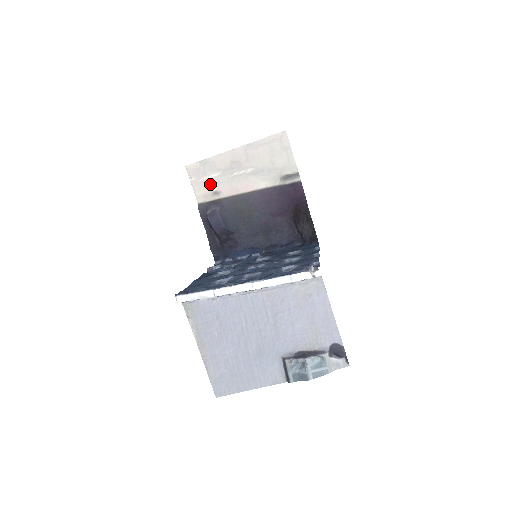
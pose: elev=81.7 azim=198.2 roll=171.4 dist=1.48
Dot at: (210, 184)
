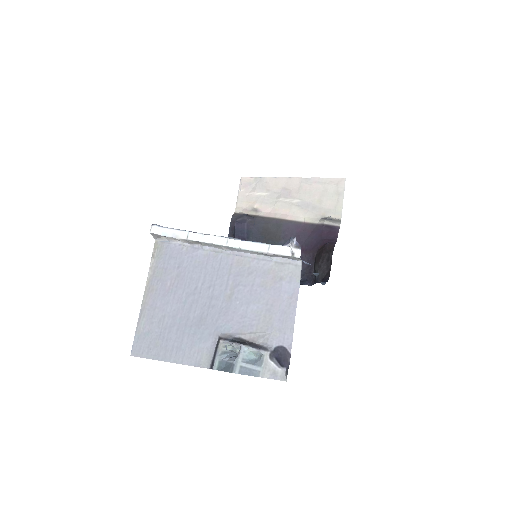
Dot at: (254, 200)
